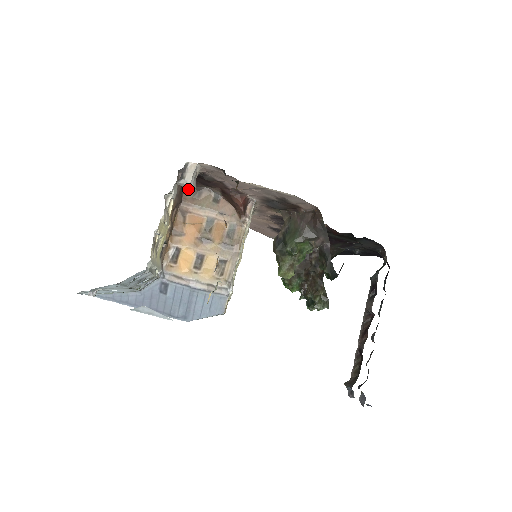
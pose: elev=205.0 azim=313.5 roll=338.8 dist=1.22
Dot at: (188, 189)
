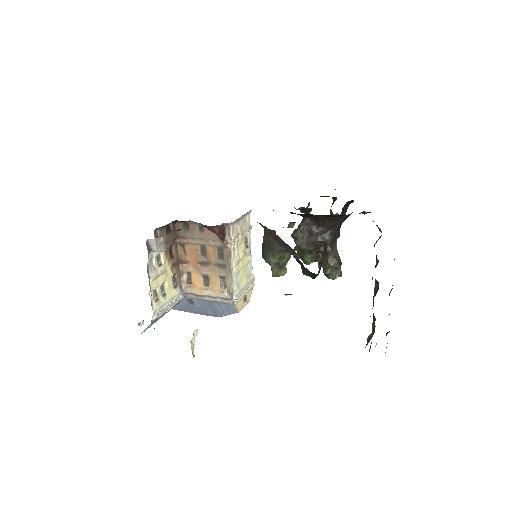
Dot at: (178, 224)
